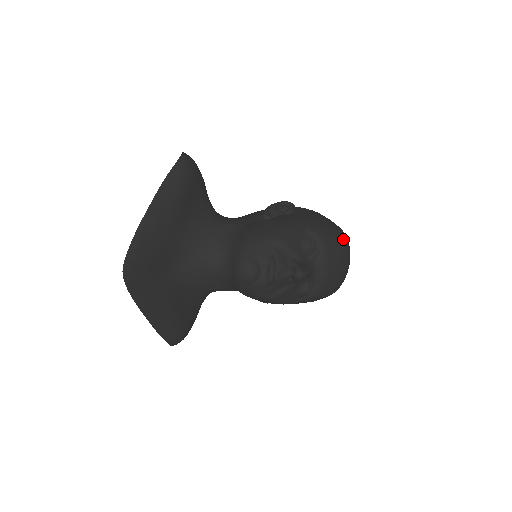
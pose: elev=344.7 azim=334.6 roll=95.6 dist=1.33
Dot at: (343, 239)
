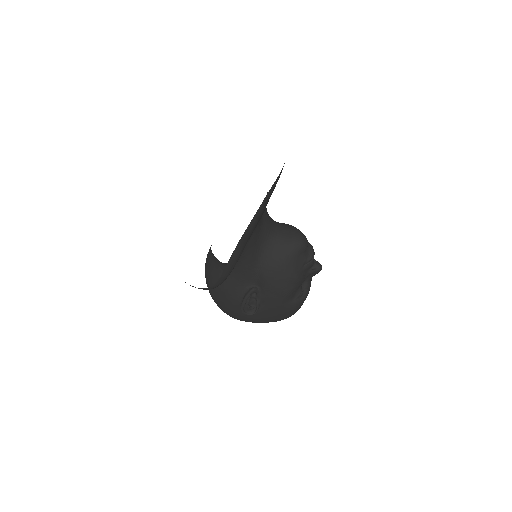
Dot at: occluded
